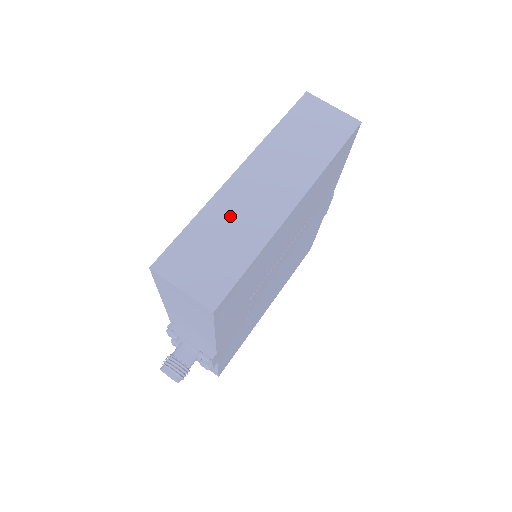
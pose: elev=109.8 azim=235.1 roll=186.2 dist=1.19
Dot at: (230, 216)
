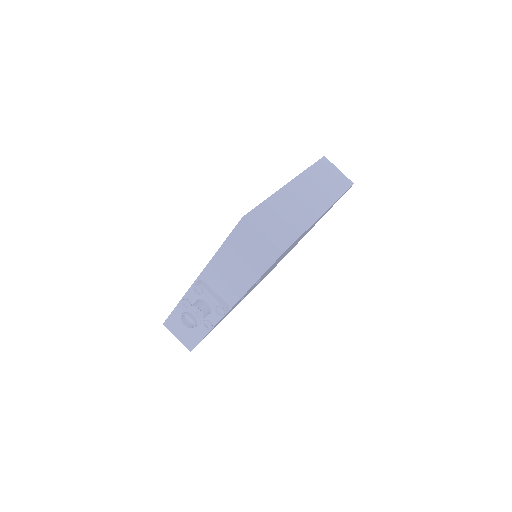
Dot at: (288, 205)
